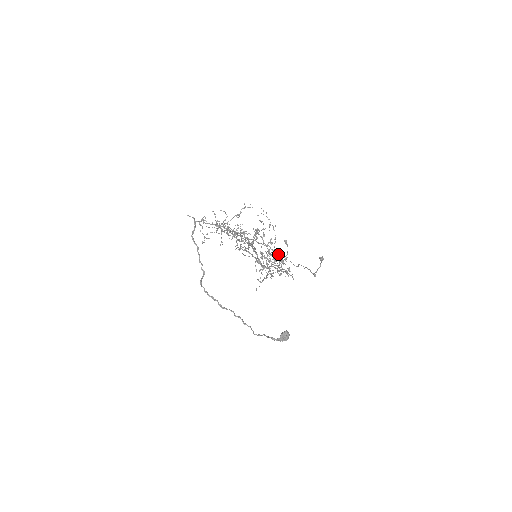
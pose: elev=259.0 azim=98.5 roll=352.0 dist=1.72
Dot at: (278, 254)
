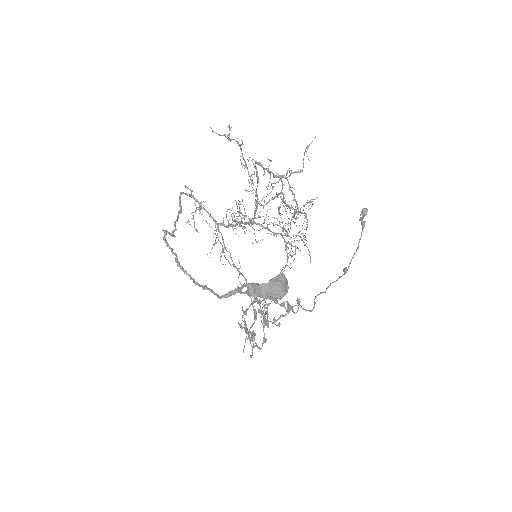
Dot at: (293, 235)
